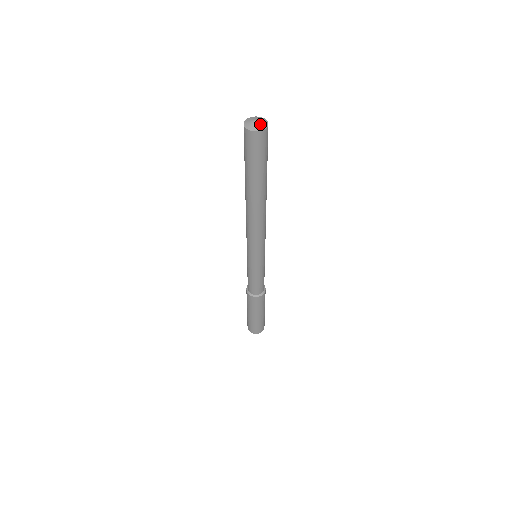
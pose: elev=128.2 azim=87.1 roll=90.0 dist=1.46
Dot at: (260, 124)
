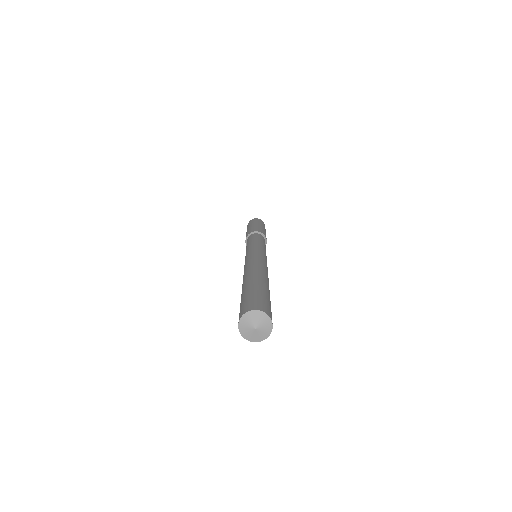
Dot at: (263, 329)
